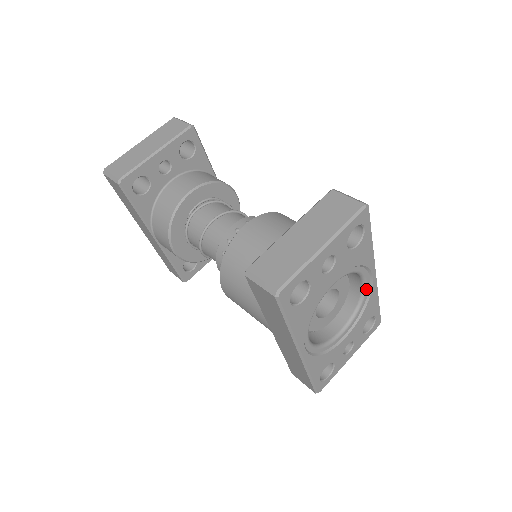
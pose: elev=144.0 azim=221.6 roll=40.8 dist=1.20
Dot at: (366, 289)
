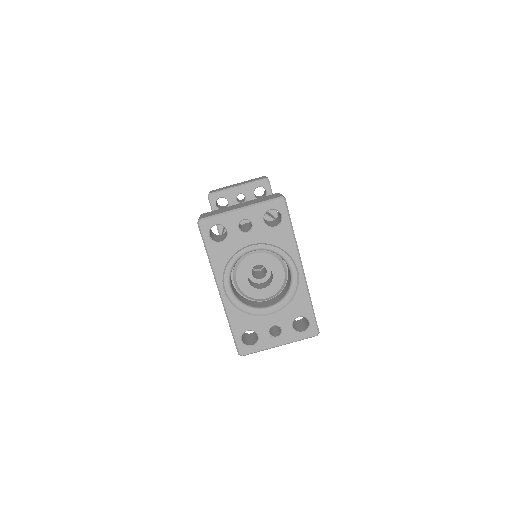
Dot at: (294, 280)
